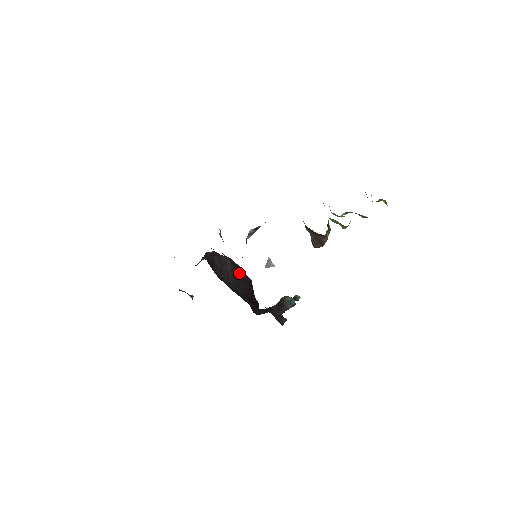
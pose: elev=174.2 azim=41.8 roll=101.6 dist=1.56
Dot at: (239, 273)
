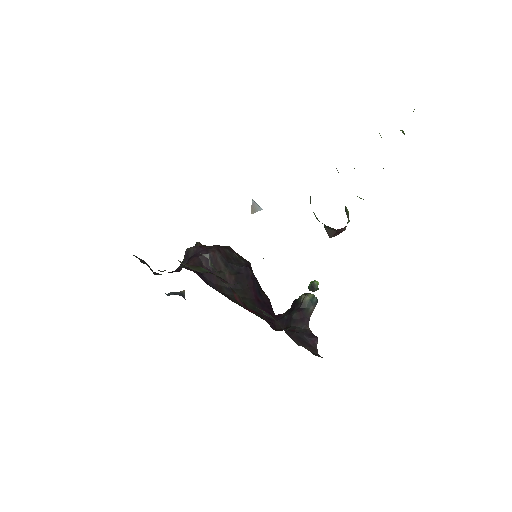
Dot at: (235, 267)
